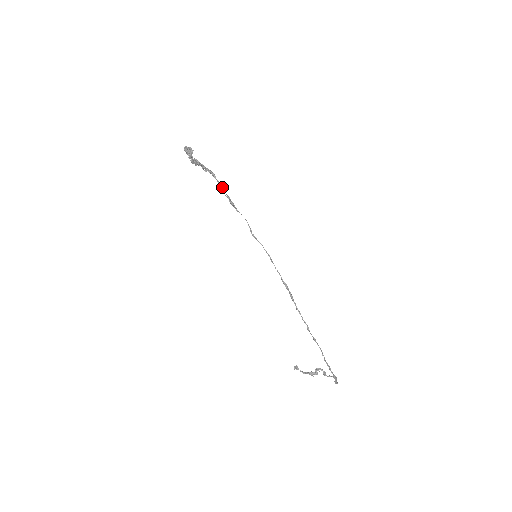
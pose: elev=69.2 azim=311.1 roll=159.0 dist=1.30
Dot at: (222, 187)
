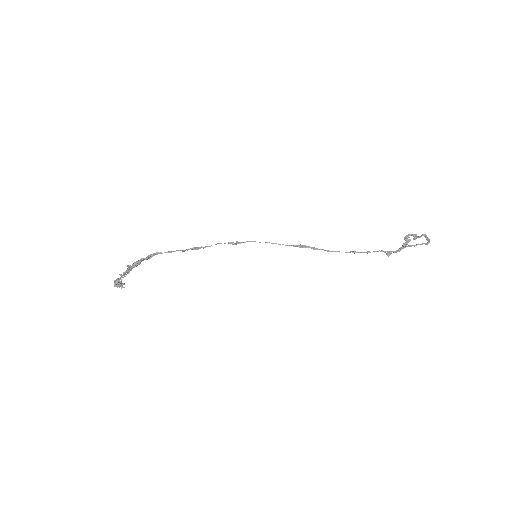
Dot at: occluded
